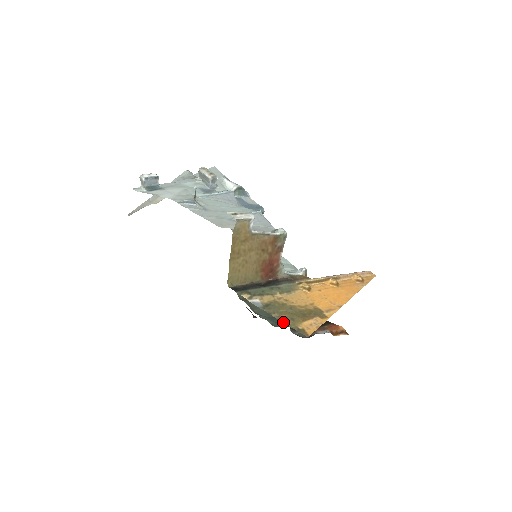
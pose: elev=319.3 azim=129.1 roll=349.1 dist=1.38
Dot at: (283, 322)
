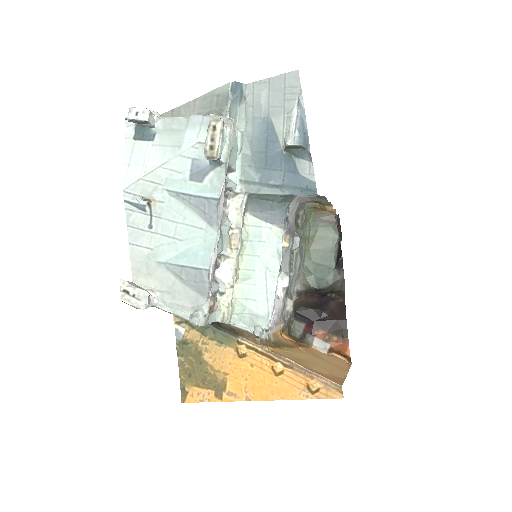
Dot at: (179, 371)
